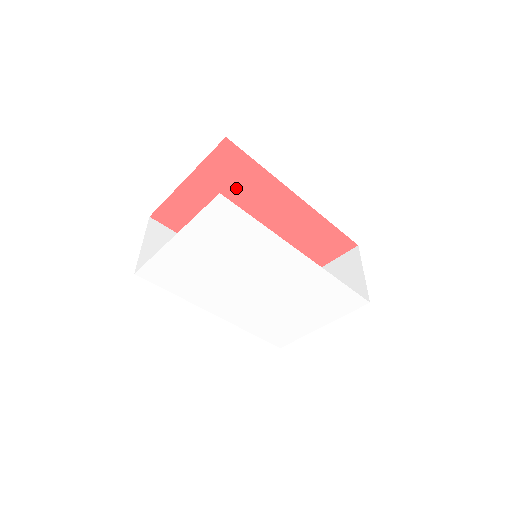
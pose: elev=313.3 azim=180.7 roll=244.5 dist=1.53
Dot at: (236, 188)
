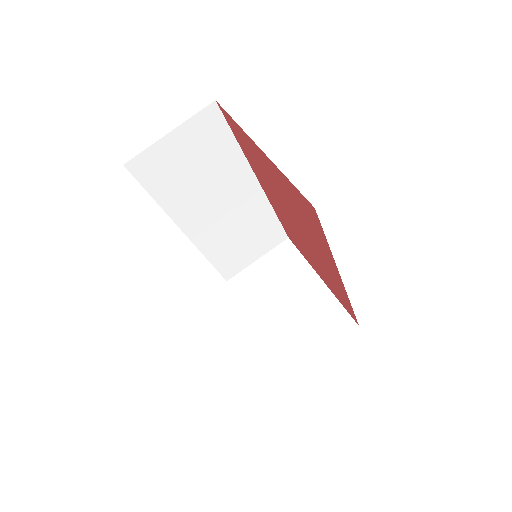
Dot at: (299, 211)
